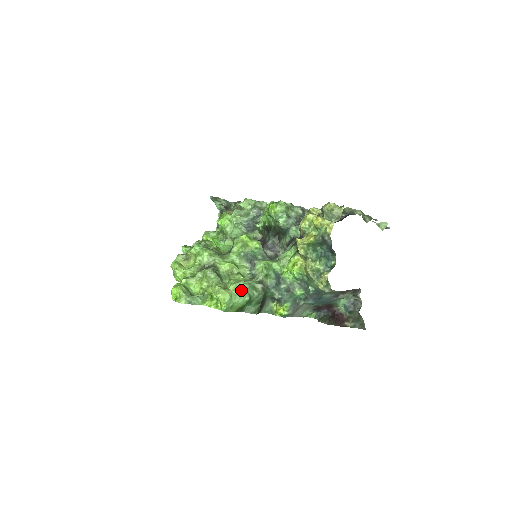
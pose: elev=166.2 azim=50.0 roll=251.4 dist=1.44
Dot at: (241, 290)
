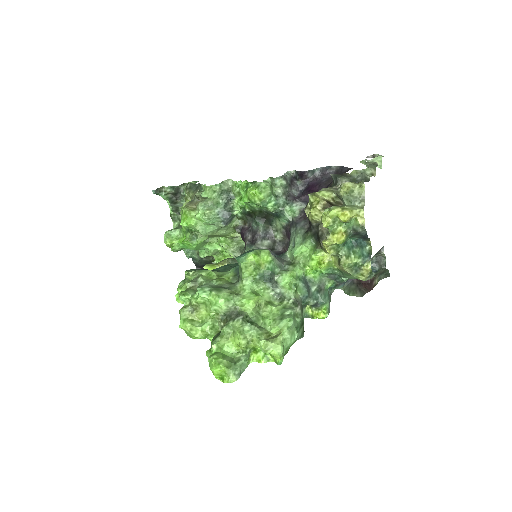
Dot at: (288, 330)
